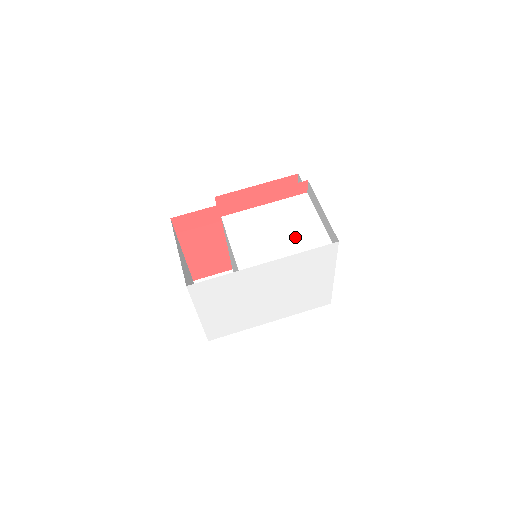
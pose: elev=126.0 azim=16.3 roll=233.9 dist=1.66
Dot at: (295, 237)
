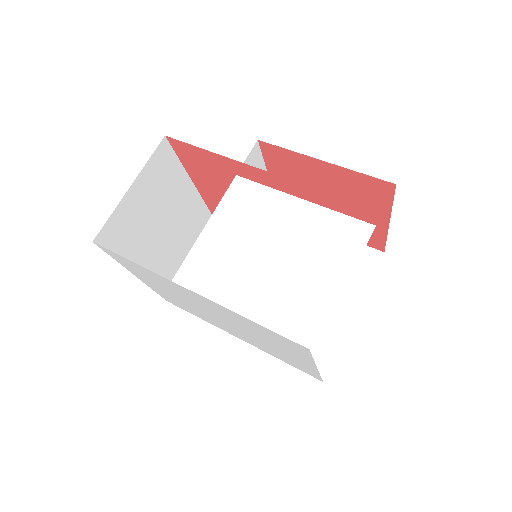
Dot at: (286, 281)
